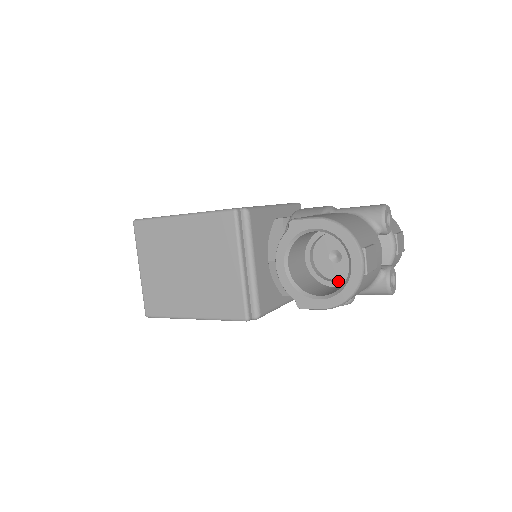
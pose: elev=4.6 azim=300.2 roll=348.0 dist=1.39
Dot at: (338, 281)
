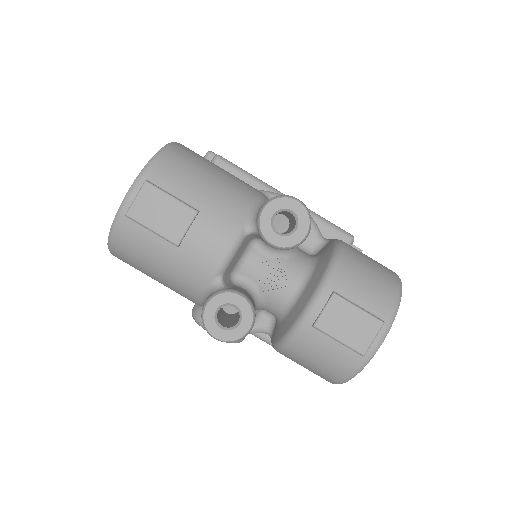
Dot at: occluded
